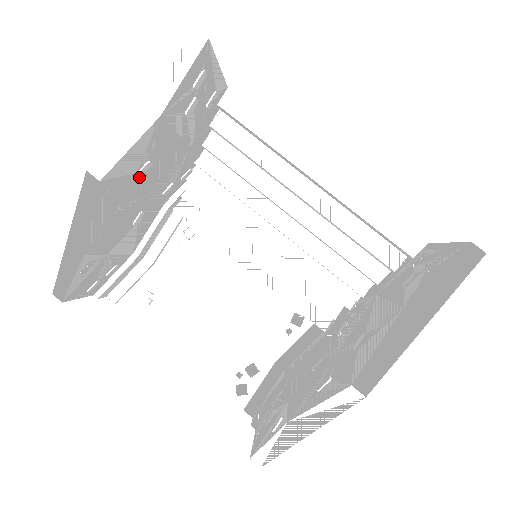
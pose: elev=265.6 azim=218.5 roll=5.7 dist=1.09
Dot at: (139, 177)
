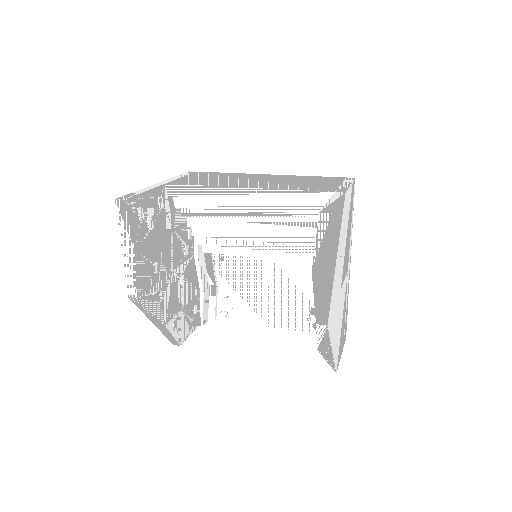
Dot at: (158, 272)
